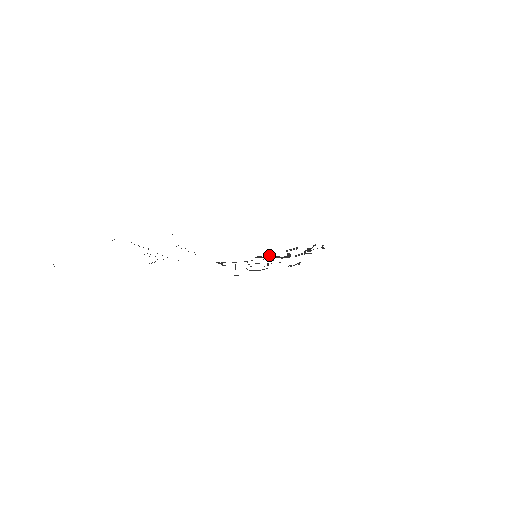
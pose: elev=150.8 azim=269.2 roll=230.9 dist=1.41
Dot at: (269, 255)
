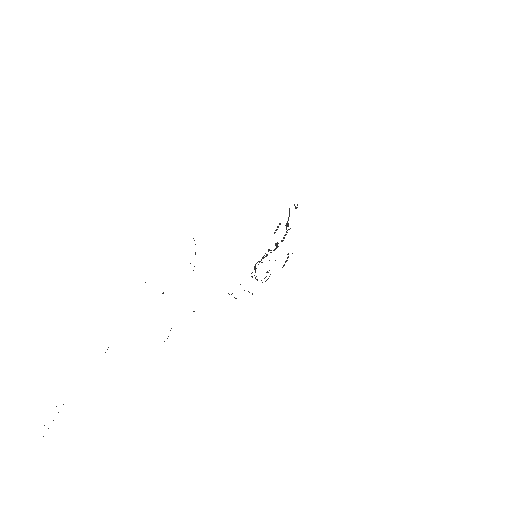
Dot at: (263, 256)
